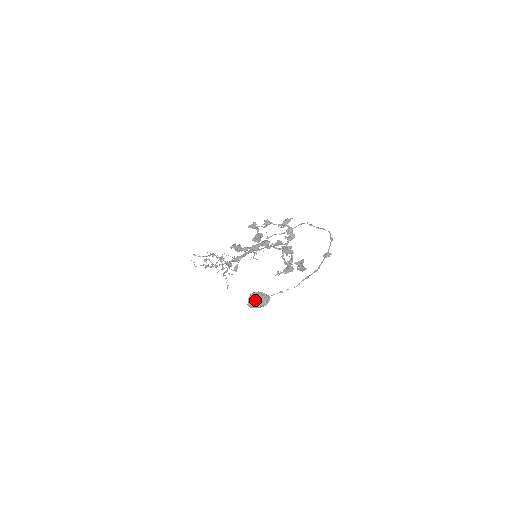
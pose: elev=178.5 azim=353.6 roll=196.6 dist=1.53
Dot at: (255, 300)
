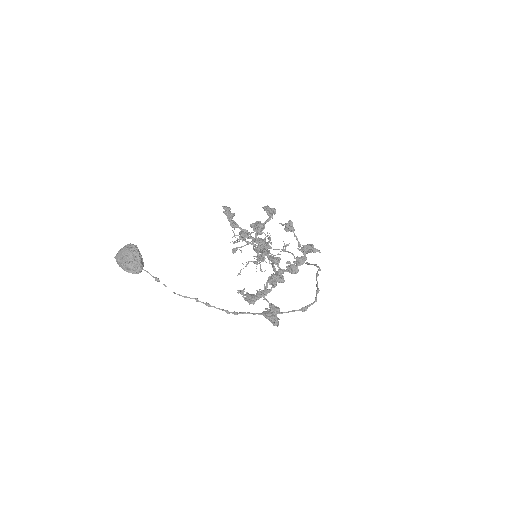
Dot at: (122, 251)
